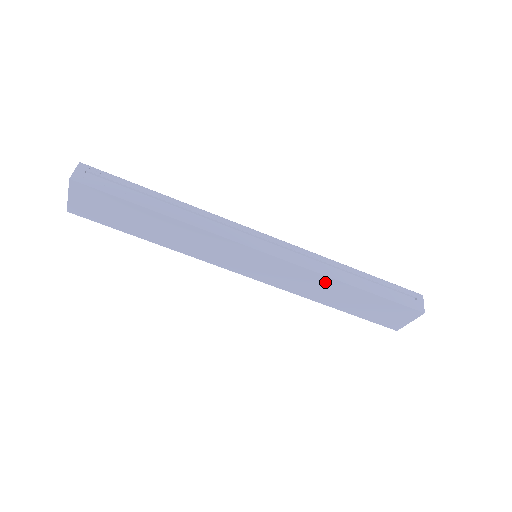
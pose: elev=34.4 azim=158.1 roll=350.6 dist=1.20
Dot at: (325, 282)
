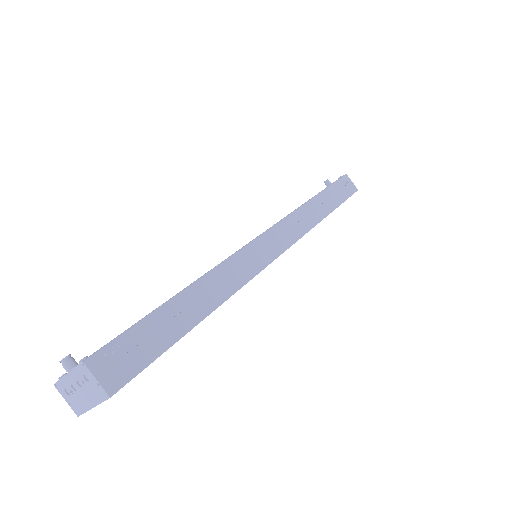
Dot at: occluded
